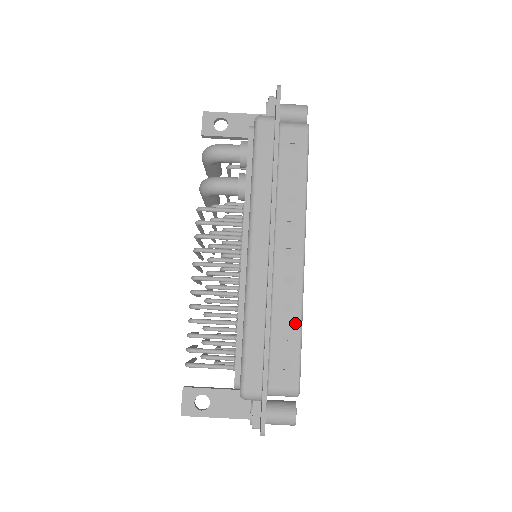
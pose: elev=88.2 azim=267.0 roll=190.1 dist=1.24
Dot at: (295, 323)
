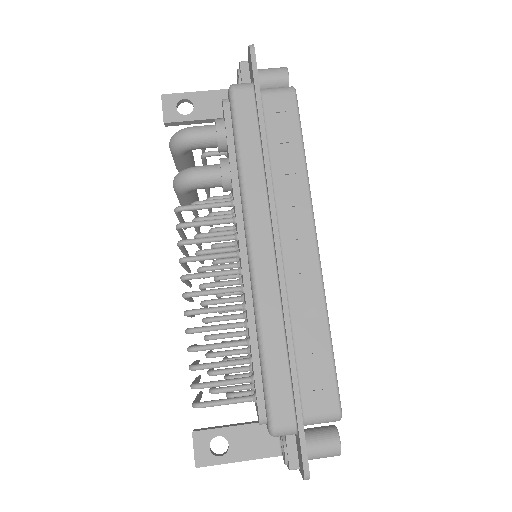
Dot at: (321, 330)
